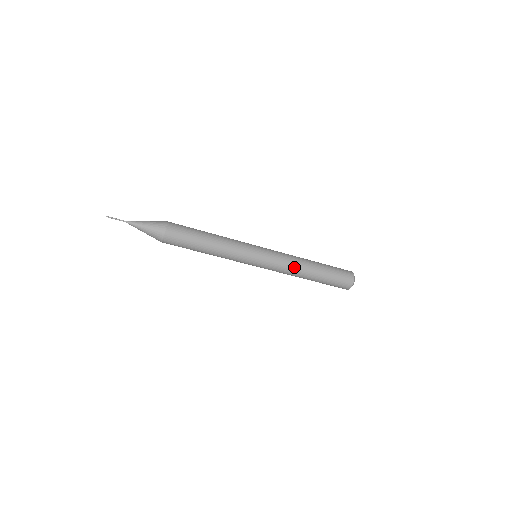
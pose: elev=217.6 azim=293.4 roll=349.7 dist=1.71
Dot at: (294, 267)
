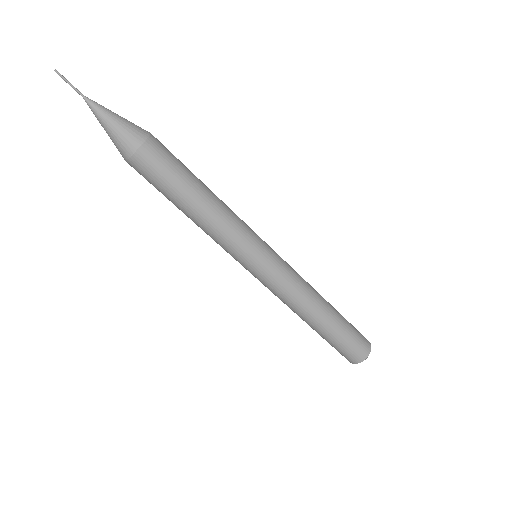
Dot at: (305, 294)
